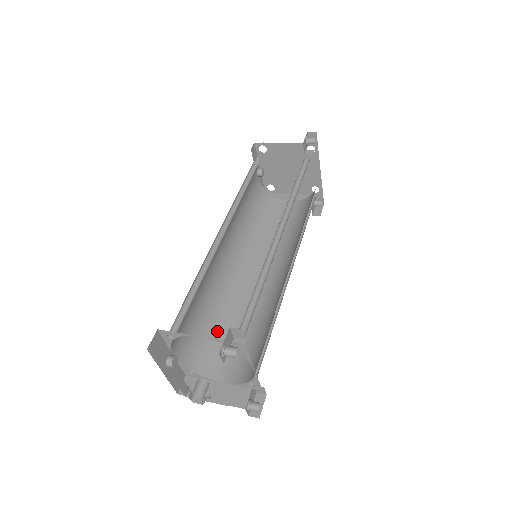
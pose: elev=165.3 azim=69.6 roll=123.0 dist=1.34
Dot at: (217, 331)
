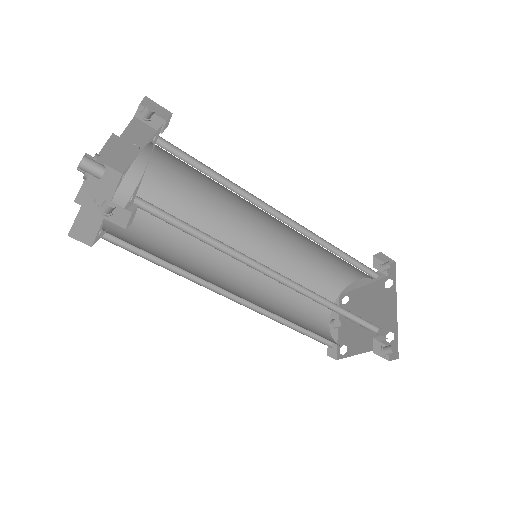
Dot at: occluded
